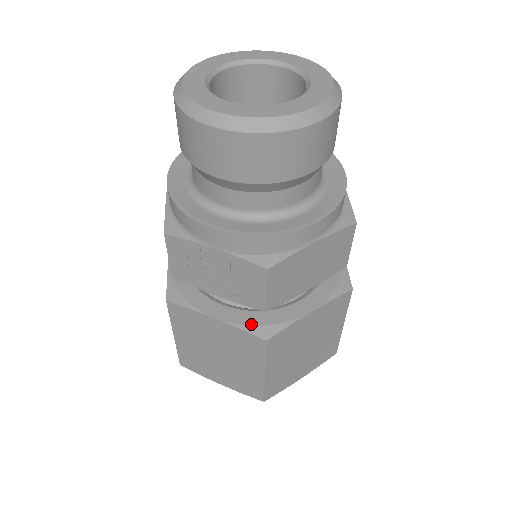
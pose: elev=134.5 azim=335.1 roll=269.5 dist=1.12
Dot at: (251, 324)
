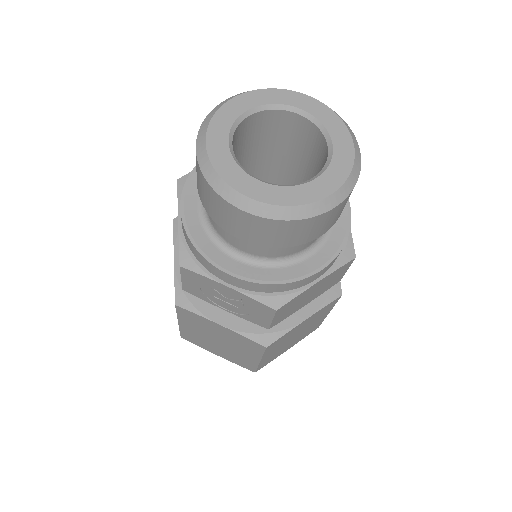
Dot at: (253, 332)
